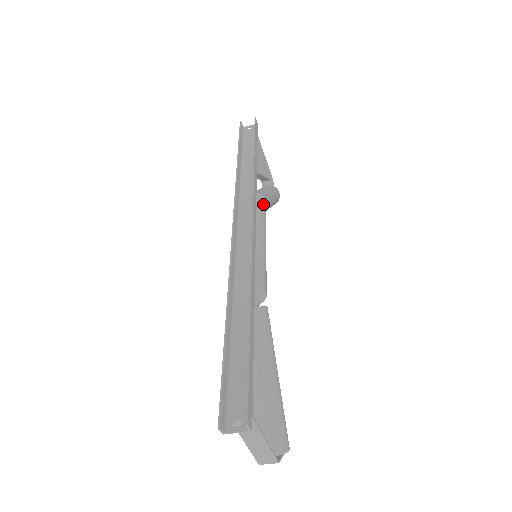
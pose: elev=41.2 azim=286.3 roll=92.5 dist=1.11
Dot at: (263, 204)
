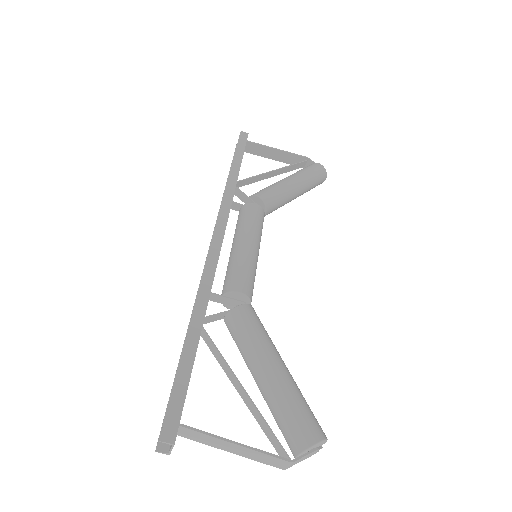
Dot at: (250, 204)
